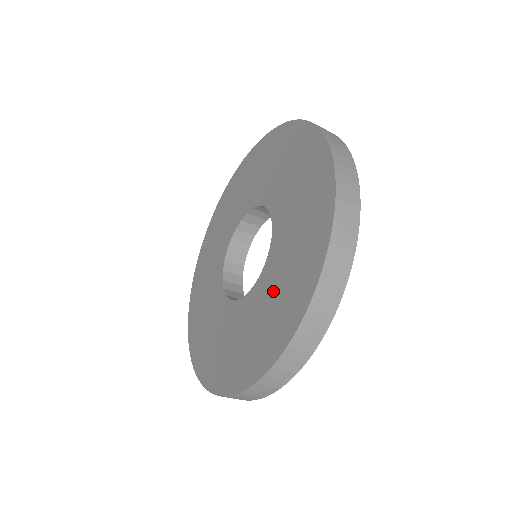
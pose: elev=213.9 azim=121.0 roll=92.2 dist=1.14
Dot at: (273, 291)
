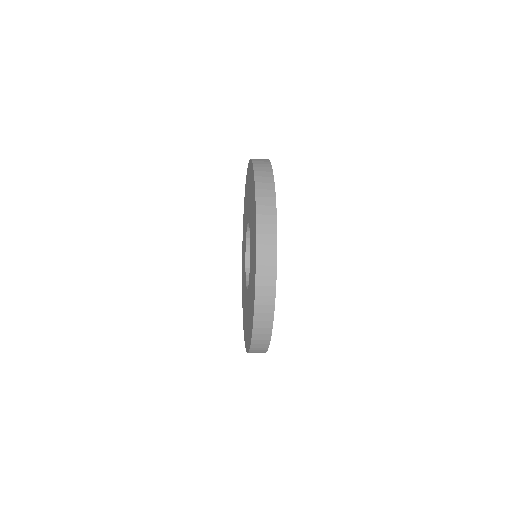
Dot at: (251, 269)
